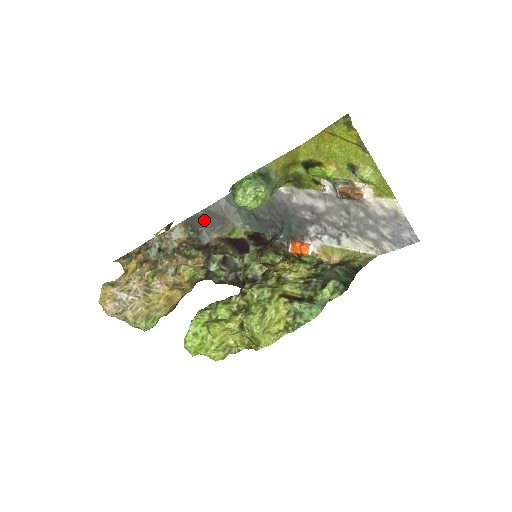
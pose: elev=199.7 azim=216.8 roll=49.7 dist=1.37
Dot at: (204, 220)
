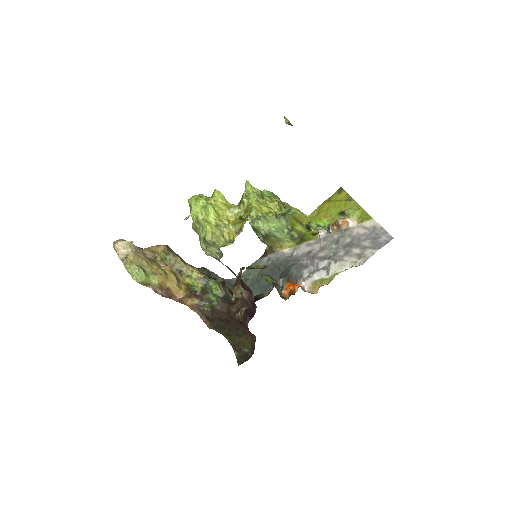
Dot at: occluded
